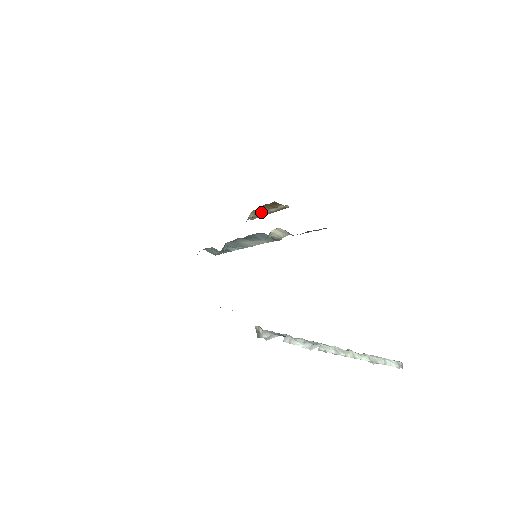
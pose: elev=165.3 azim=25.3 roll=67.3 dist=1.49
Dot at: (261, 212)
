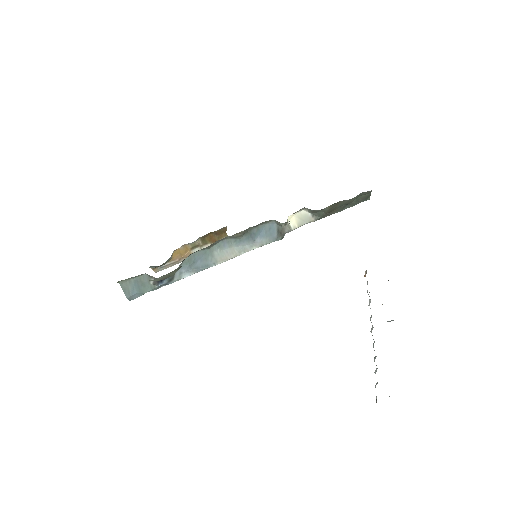
Dot at: (185, 253)
